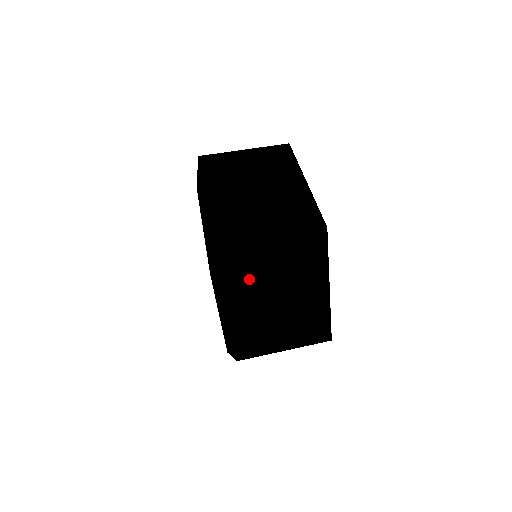
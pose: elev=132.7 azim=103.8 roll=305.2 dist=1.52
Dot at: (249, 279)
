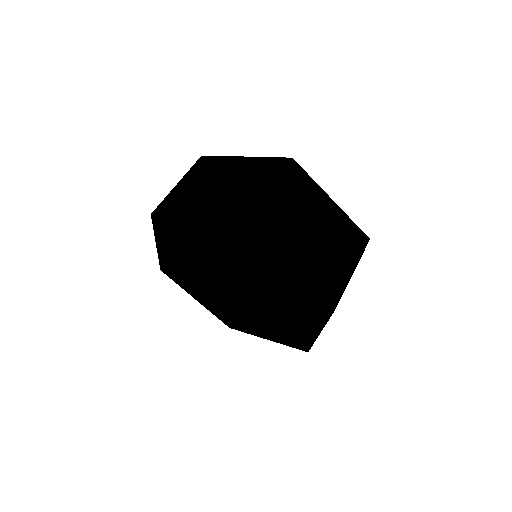
Dot at: (283, 237)
